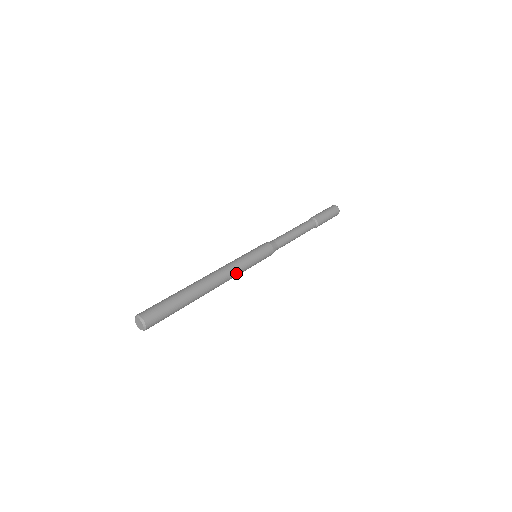
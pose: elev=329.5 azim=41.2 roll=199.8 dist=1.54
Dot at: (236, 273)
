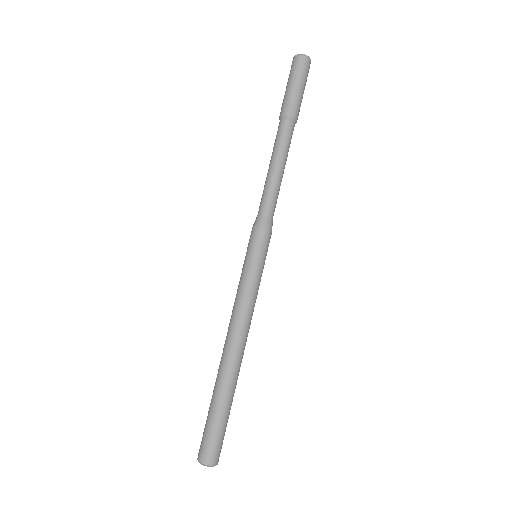
Dot at: (252, 309)
